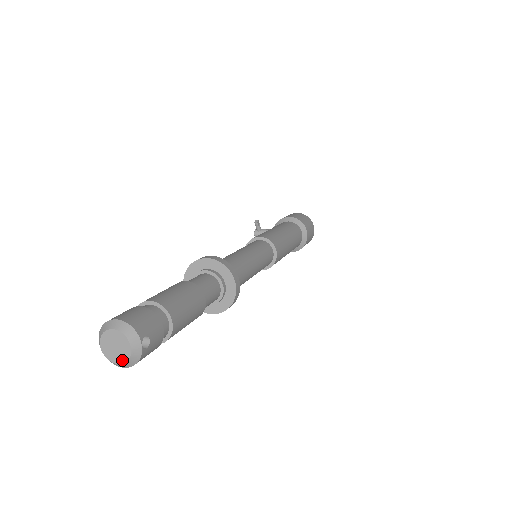
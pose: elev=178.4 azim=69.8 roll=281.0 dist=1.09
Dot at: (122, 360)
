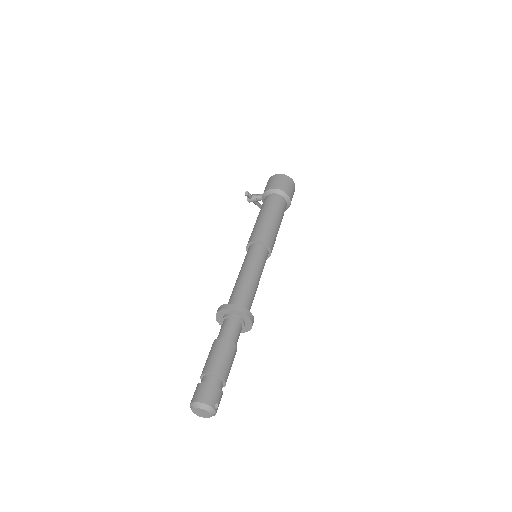
Dot at: (207, 417)
